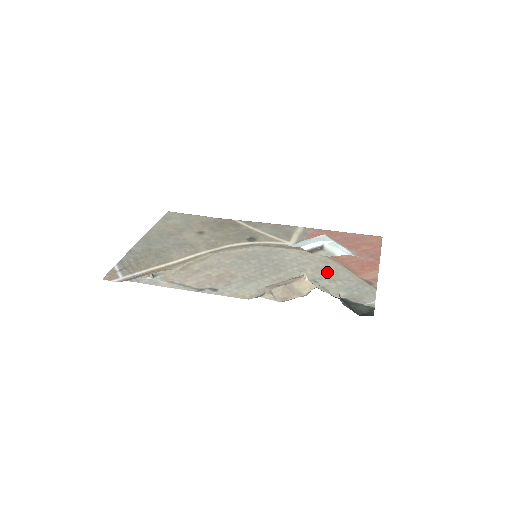
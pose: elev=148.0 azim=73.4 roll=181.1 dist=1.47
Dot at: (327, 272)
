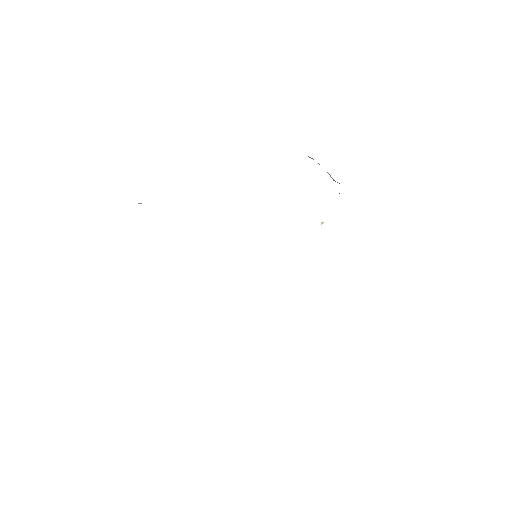
Dot at: occluded
